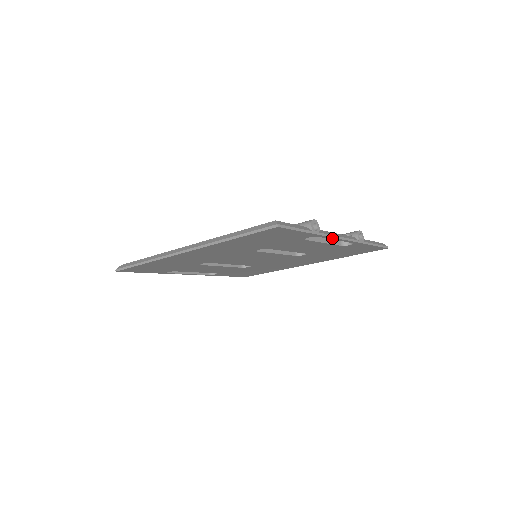
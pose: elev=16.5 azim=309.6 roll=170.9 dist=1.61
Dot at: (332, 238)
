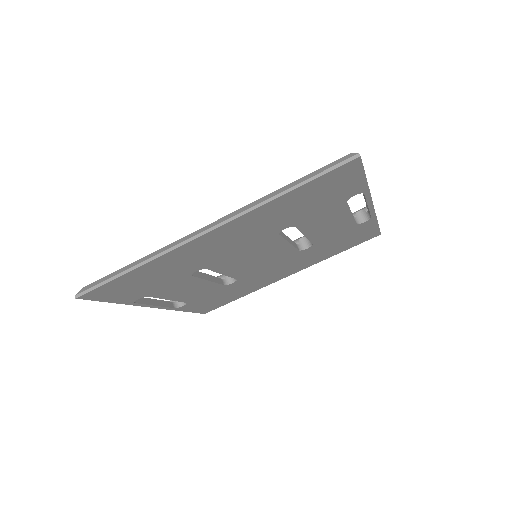
Dot at: (369, 200)
